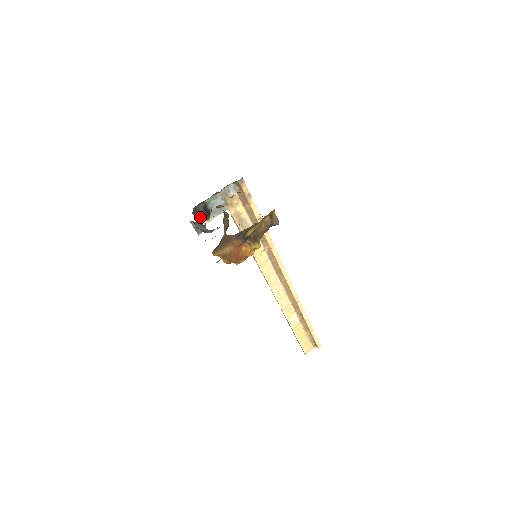
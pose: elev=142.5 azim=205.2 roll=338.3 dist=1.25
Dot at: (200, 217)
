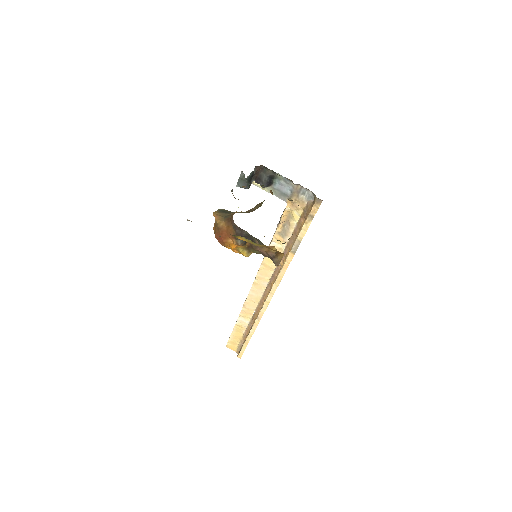
Dot at: (259, 177)
